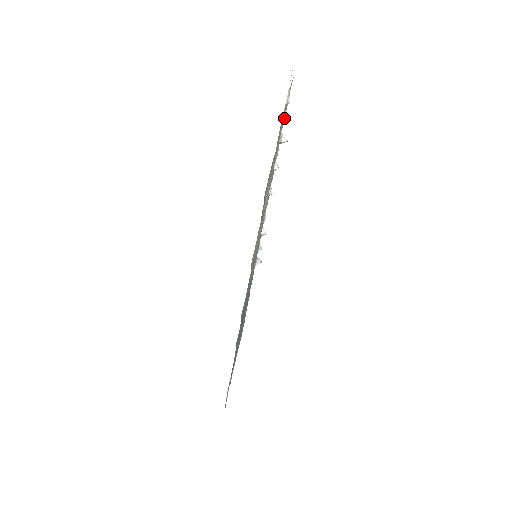
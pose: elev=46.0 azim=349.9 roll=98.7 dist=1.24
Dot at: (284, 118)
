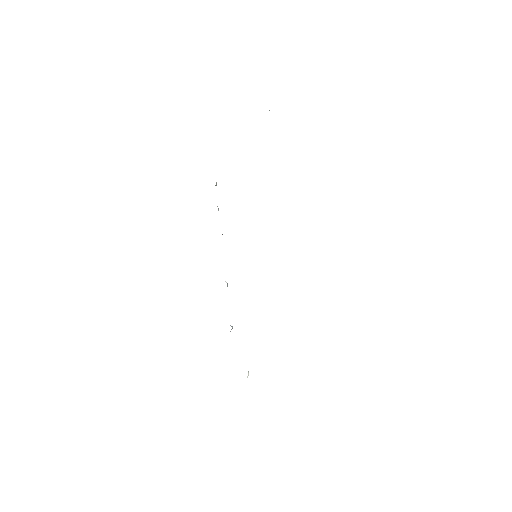
Dot at: occluded
